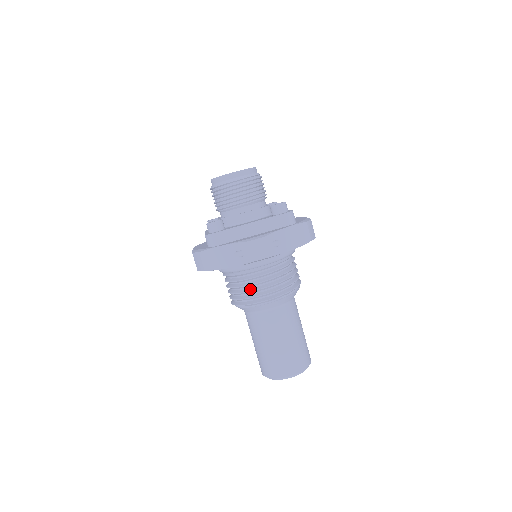
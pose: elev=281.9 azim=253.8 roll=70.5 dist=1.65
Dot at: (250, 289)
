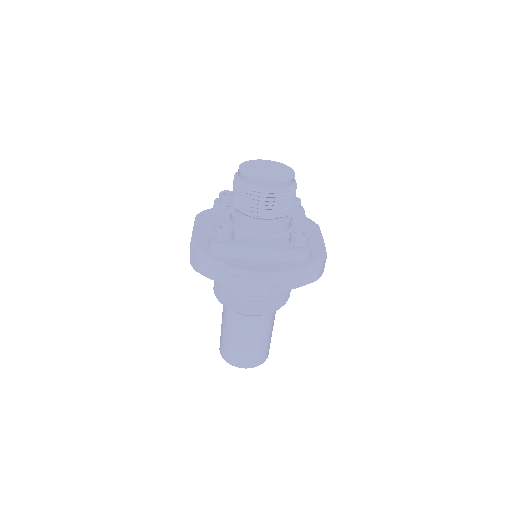
Dot at: (236, 297)
